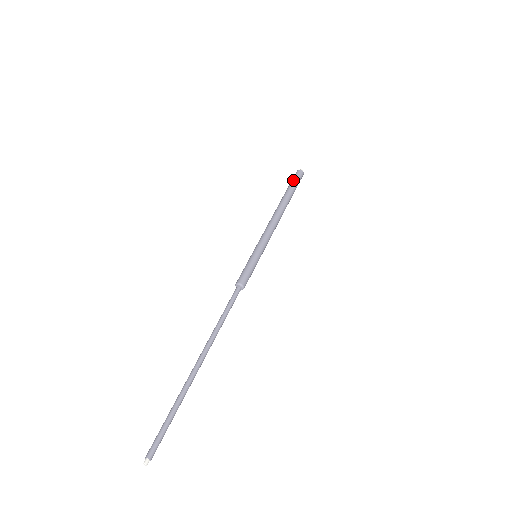
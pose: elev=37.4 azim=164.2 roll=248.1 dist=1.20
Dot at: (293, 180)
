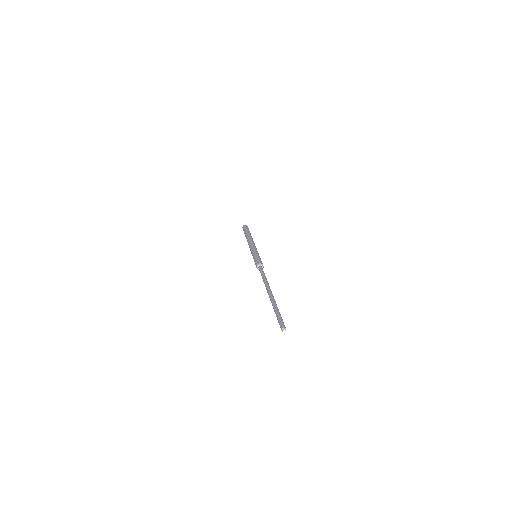
Dot at: (246, 228)
